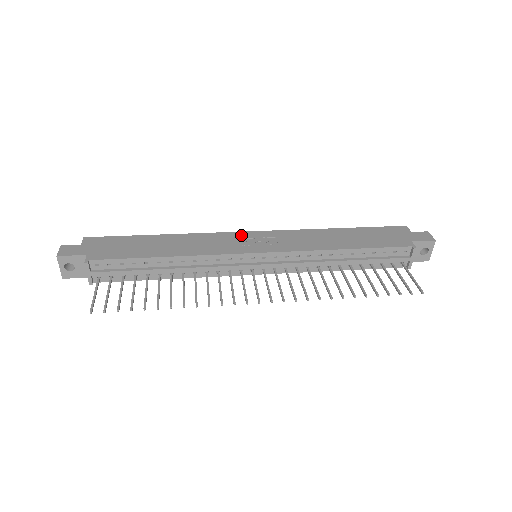
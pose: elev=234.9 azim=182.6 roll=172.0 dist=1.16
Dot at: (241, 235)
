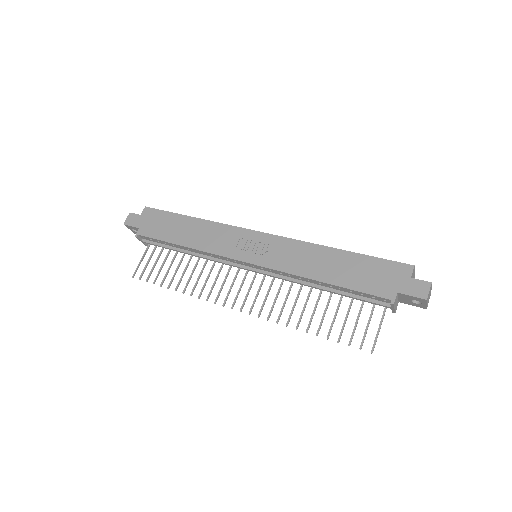
Dot at: (247, 234)
